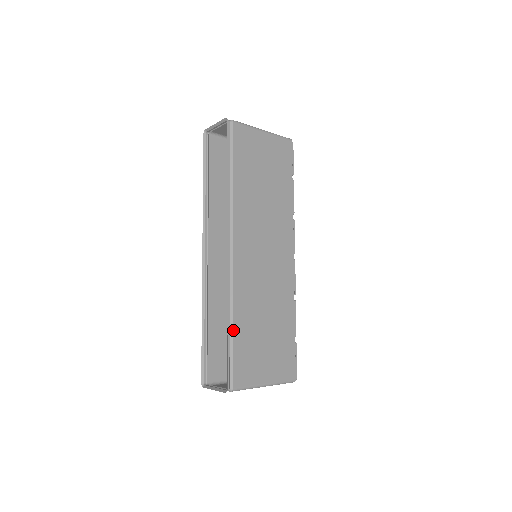
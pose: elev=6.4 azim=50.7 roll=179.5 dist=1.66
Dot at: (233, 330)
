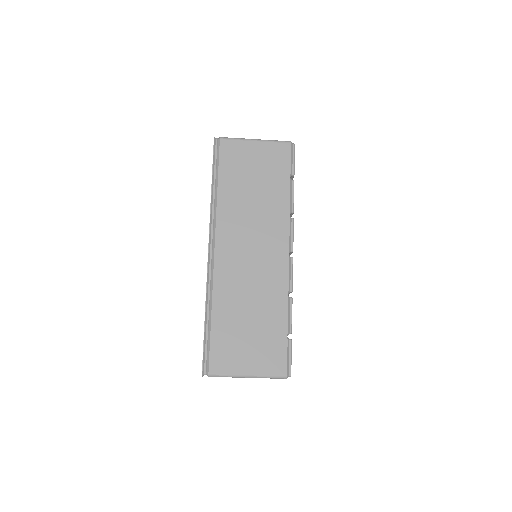
Dot at: (211, 321)
